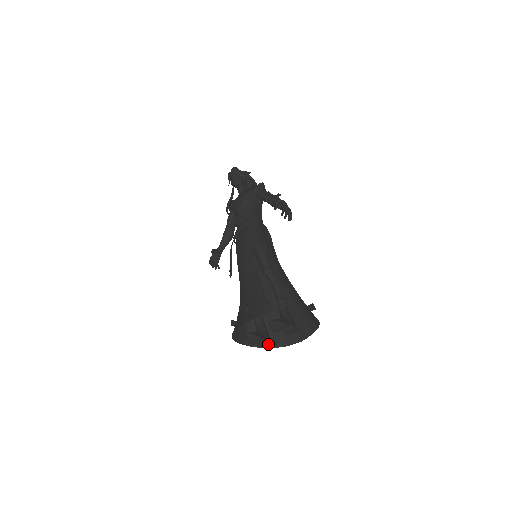
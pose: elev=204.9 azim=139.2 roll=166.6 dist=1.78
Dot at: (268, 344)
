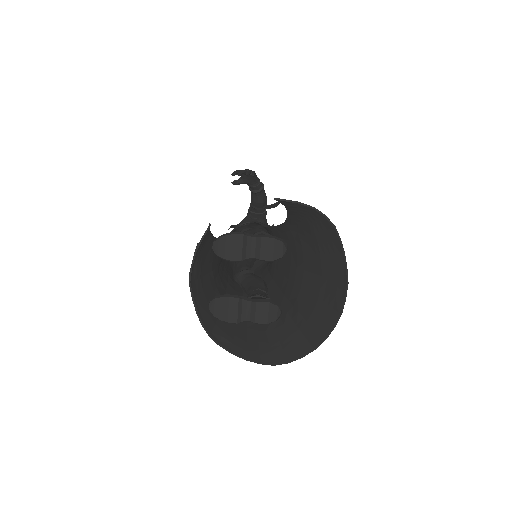
Dot at: (267, 309)
